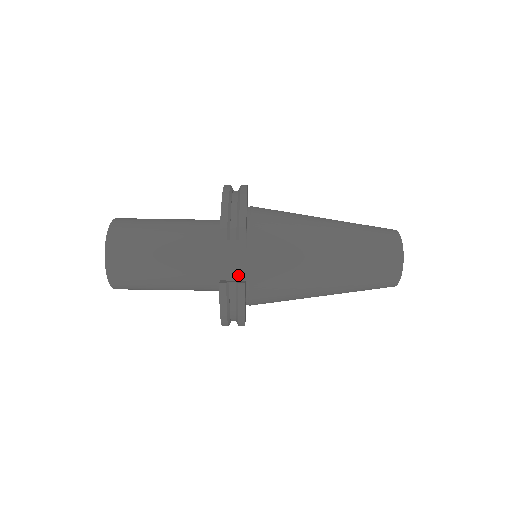
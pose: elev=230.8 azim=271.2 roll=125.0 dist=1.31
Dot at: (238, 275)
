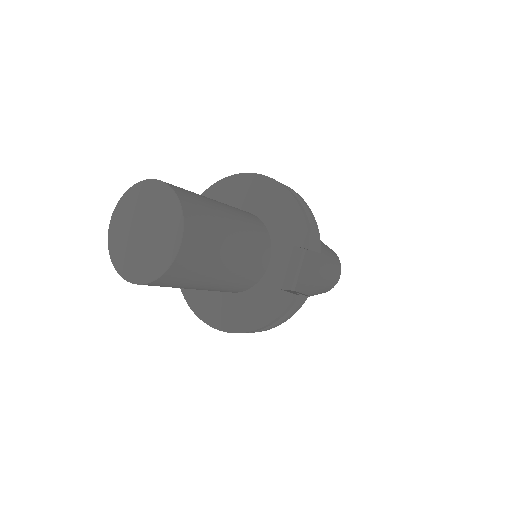
Dot at: (292, 285)
